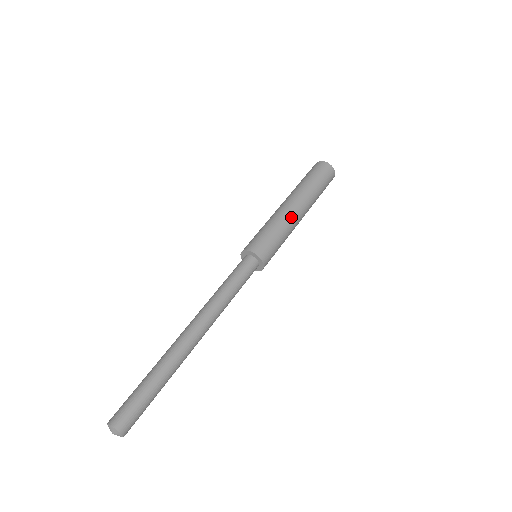
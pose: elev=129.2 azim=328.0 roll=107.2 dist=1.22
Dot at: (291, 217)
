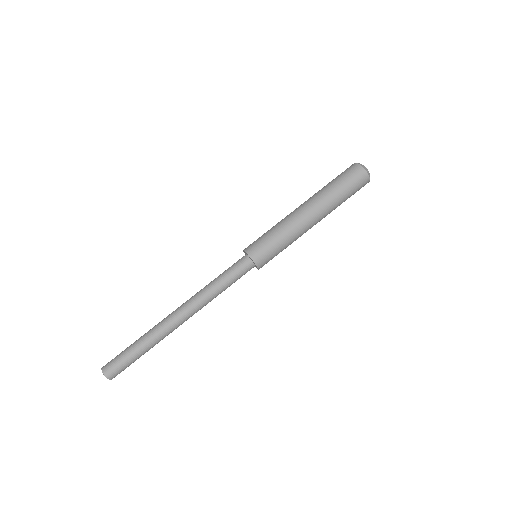
Dot at: (299, 225)
